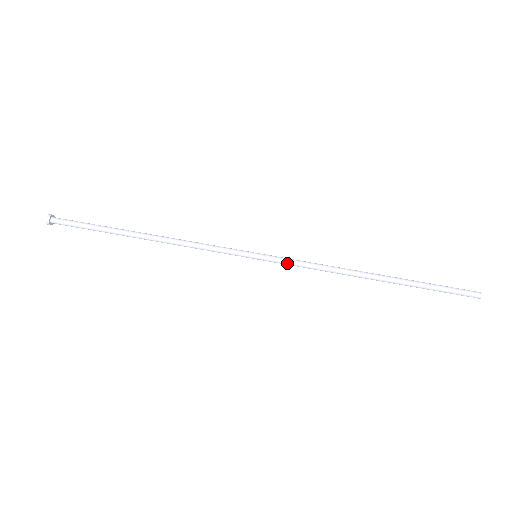
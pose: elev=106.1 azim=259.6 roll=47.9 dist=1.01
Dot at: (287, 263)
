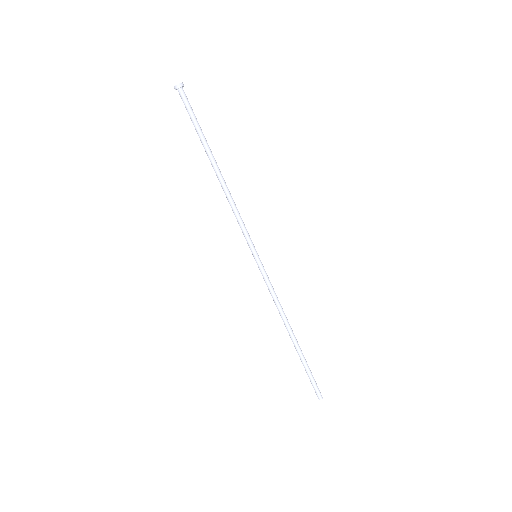
Dot at: (264, 279)
